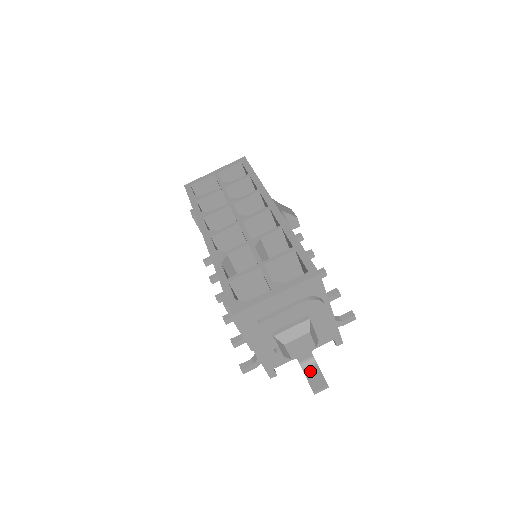
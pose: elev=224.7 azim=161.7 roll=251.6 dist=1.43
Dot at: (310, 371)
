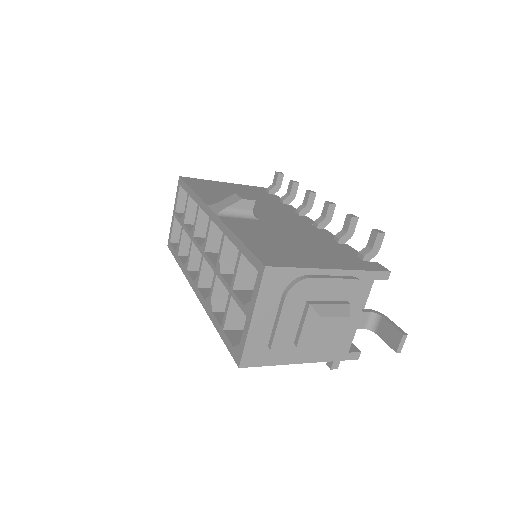
Dot at: (380, 329)
